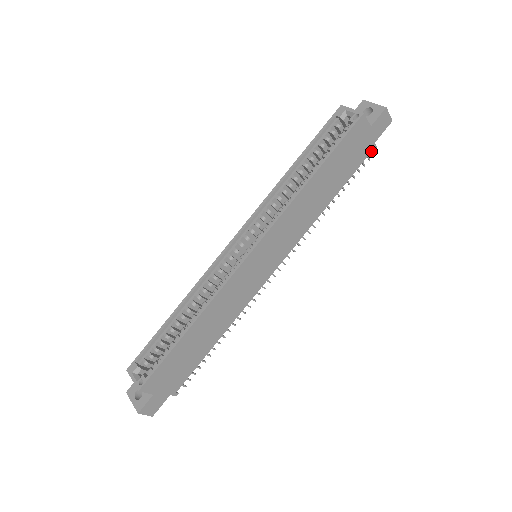
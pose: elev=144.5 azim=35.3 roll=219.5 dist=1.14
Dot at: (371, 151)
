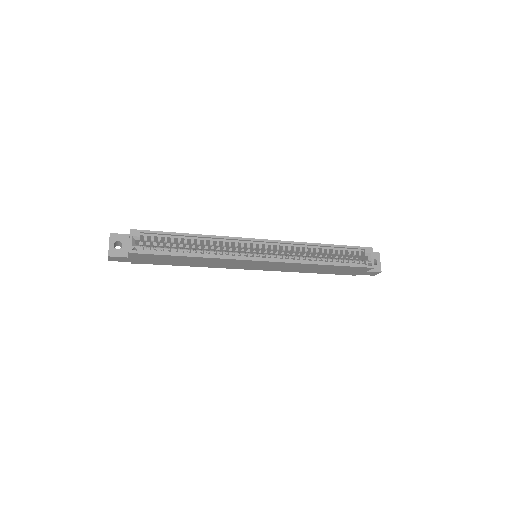
Dot at: (352, 275)
